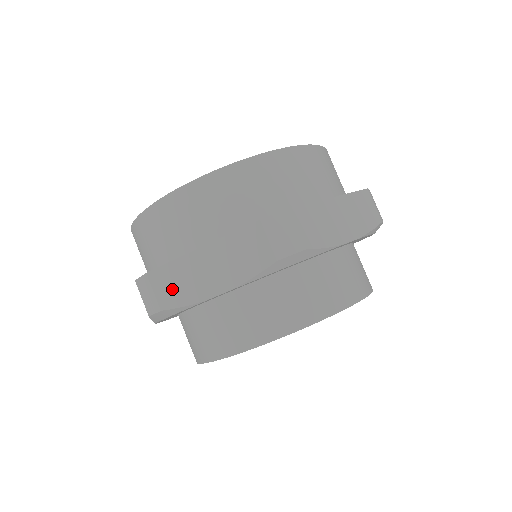
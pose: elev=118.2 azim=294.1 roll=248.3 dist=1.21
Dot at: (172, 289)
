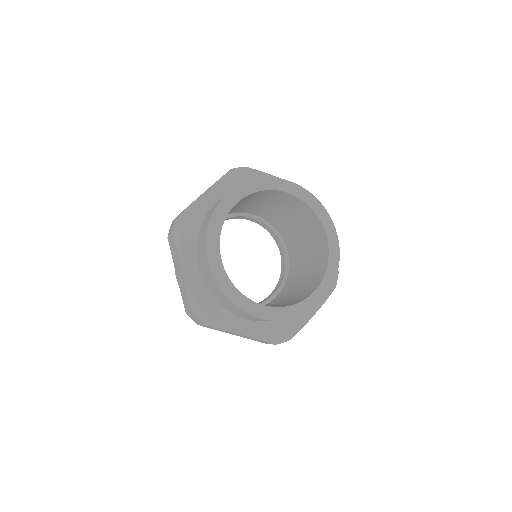
Dot at: occluded
